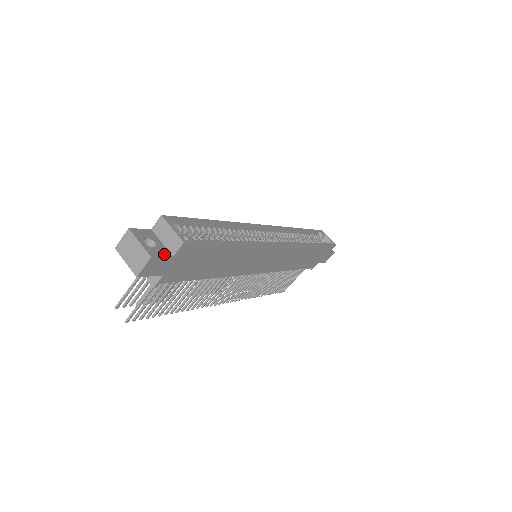
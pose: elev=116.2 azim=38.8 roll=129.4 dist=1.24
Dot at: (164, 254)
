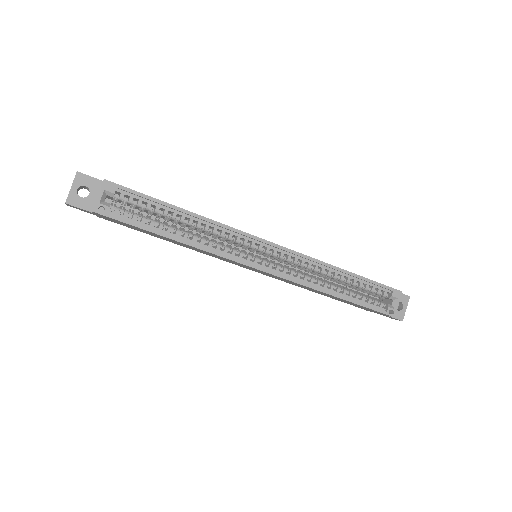
Dot at: (84, 207)
